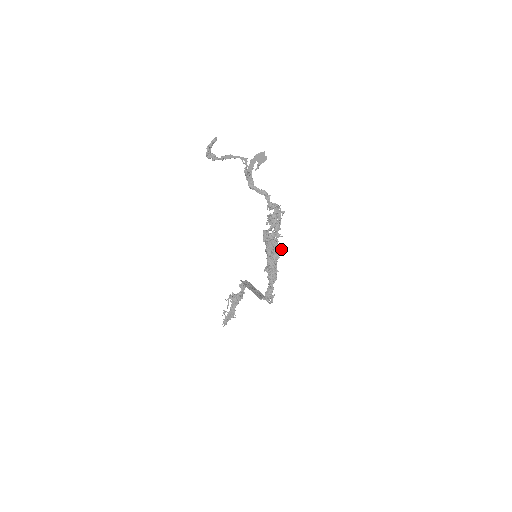
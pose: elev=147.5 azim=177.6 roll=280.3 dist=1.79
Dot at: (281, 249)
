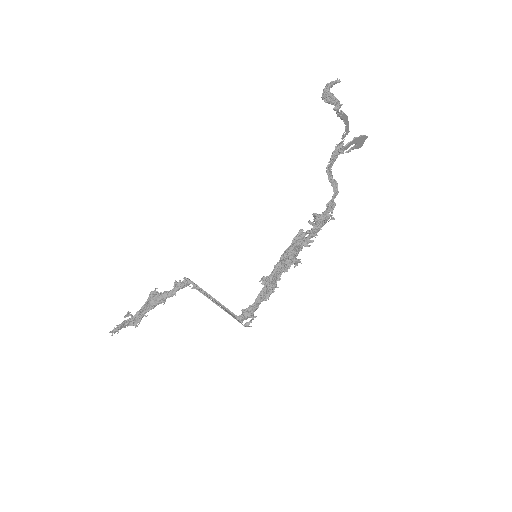
Dot at: (300, 261)
